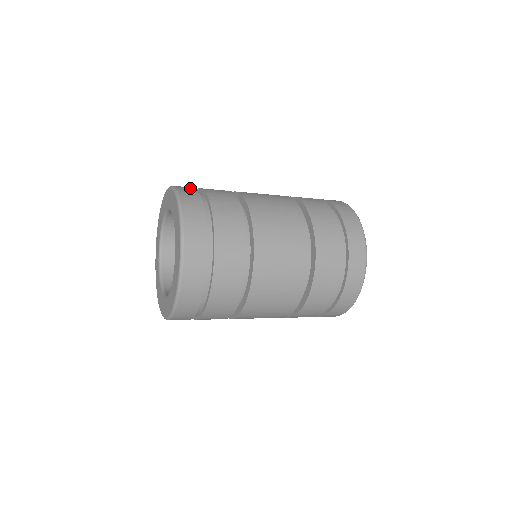
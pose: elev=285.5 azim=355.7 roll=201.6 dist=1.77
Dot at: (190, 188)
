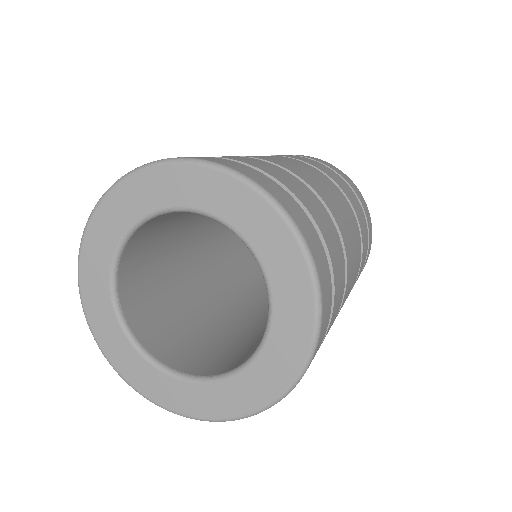
Dot at: (330, 303)
